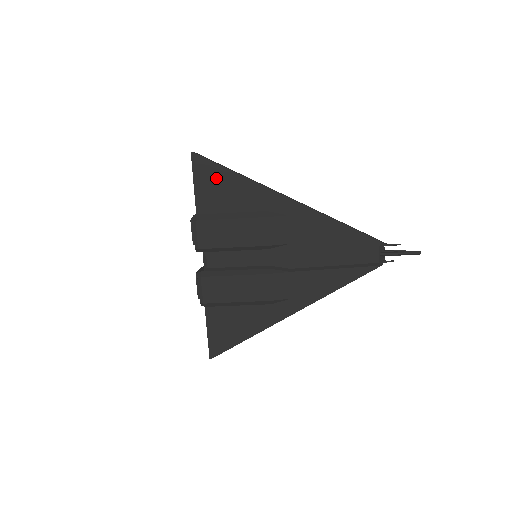
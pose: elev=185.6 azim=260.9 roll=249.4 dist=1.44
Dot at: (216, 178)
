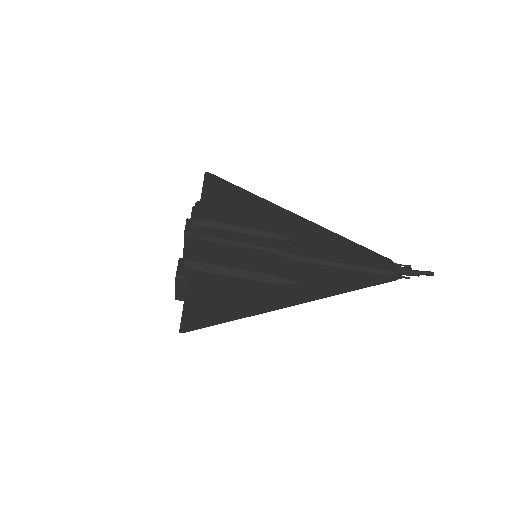
Dot at: (225, 188)
